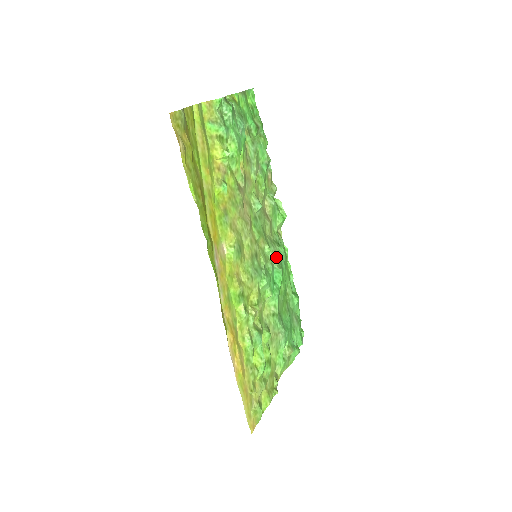
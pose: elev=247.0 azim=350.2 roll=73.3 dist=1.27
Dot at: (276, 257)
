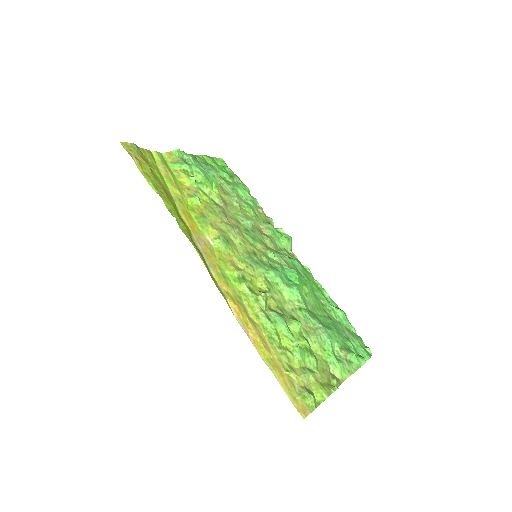
Dot at: (285, 262)
